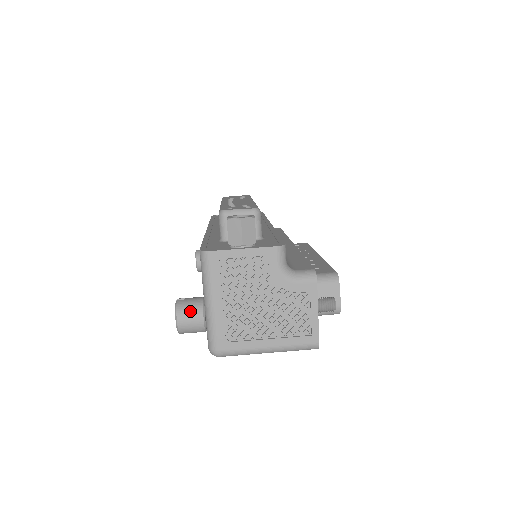
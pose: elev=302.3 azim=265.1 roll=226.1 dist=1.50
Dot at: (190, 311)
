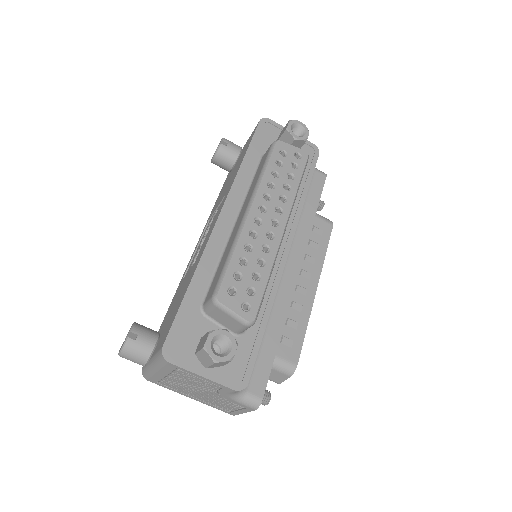
Dot at: (135, 357)
